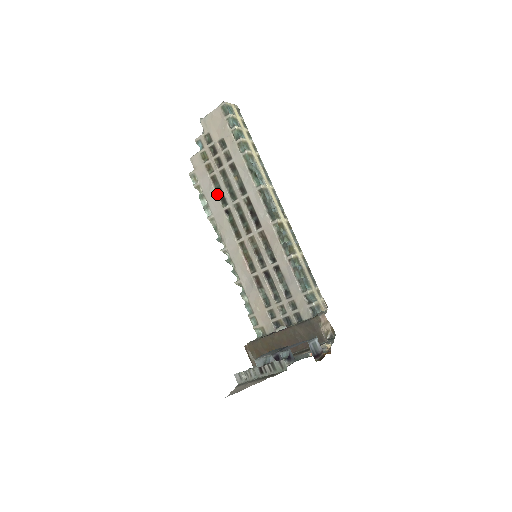
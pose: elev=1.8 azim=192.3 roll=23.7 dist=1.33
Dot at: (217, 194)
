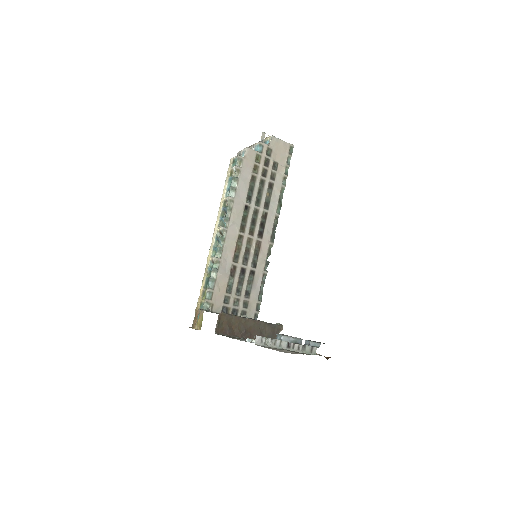
Dot at: (249, 190)
